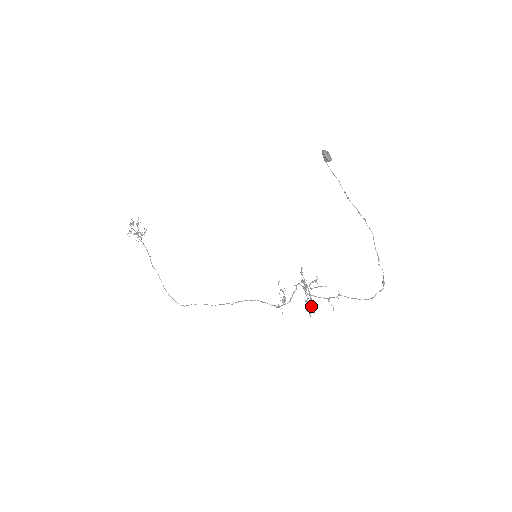
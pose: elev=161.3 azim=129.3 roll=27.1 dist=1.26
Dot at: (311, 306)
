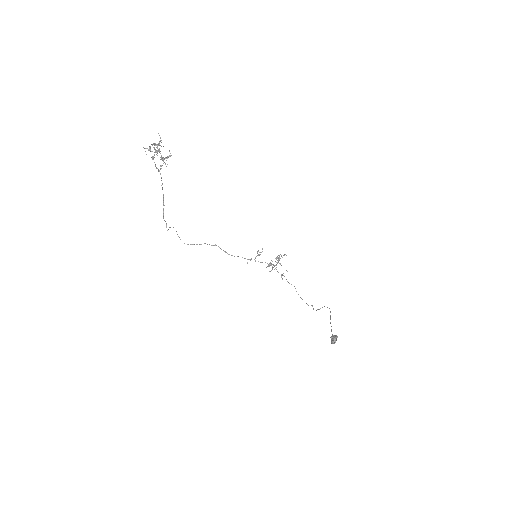
Dot at: occluded
